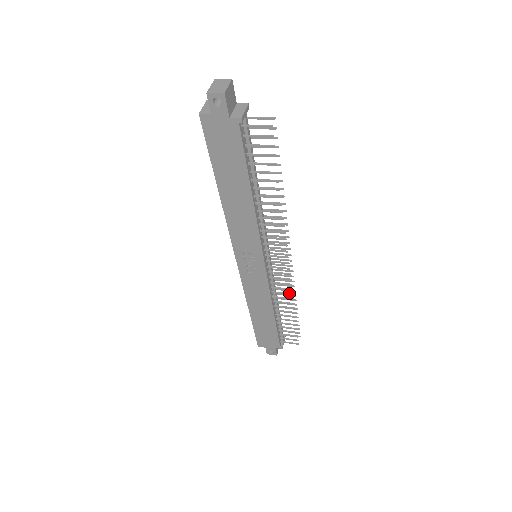
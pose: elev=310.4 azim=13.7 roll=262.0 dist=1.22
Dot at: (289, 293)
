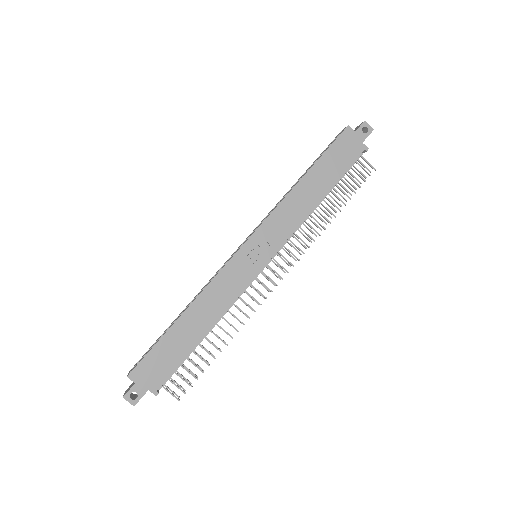
Dot at: occluded
